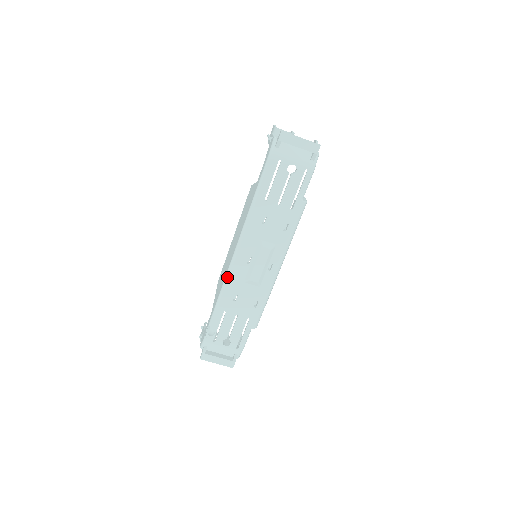
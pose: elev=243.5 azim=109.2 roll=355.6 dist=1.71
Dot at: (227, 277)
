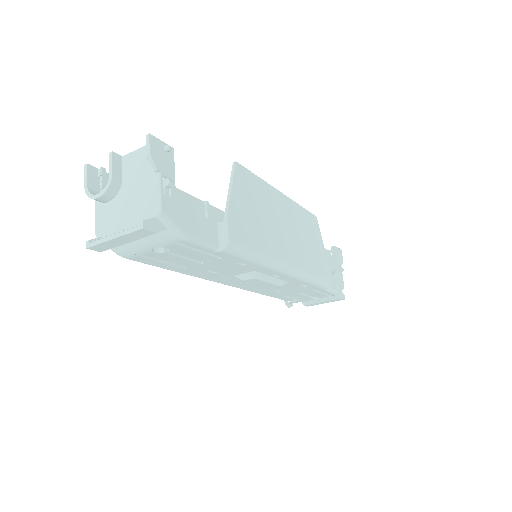
Dot at: occluded
